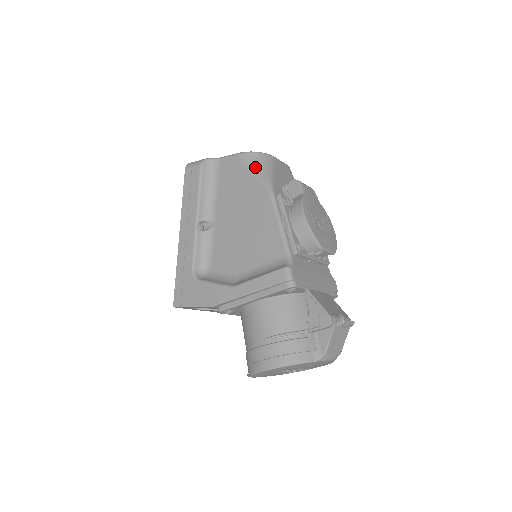
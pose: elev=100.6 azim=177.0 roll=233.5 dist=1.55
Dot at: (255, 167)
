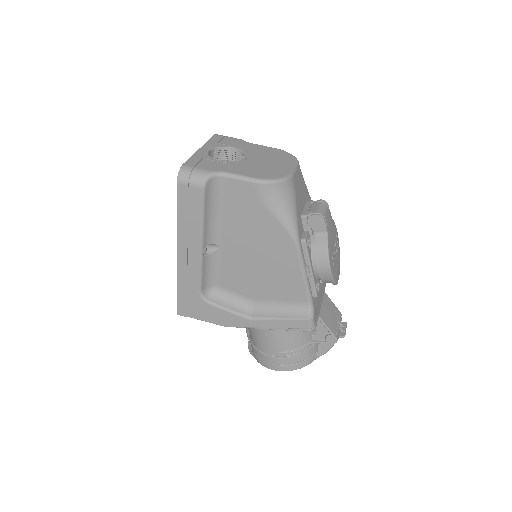
Dot at: (277, 205)
